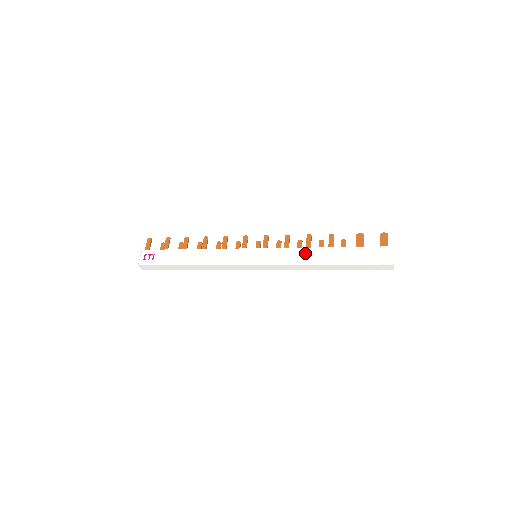
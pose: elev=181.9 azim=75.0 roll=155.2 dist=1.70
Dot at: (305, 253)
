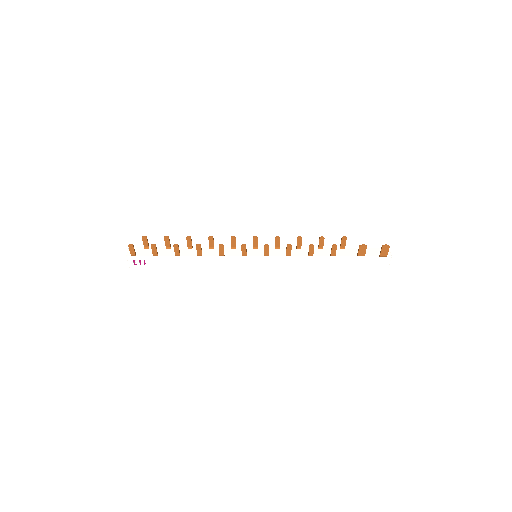
Dot at: (307, 261)
